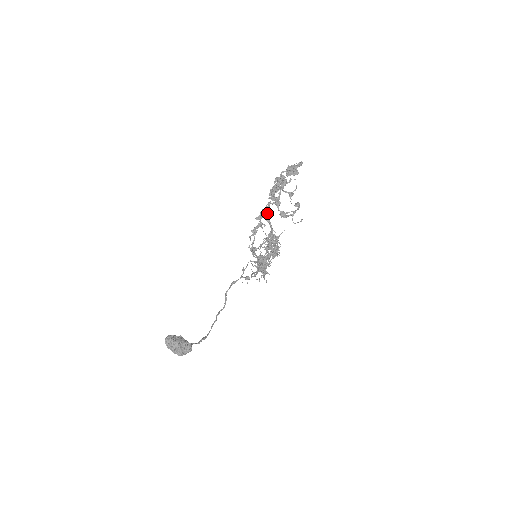
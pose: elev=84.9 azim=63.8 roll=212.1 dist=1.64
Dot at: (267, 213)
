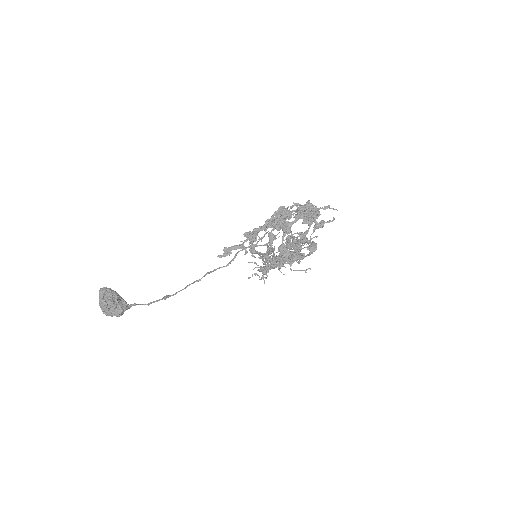
Dot at: (274, 228)
